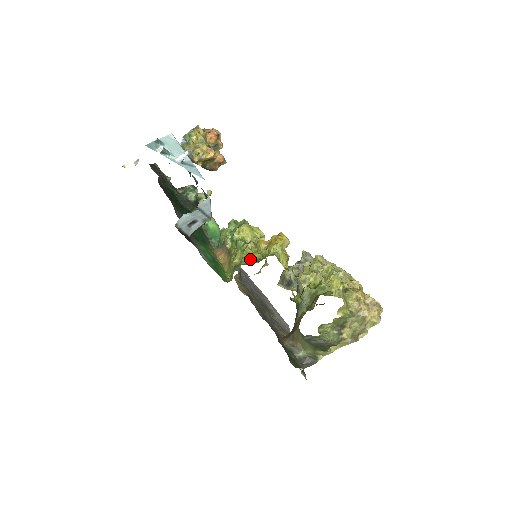
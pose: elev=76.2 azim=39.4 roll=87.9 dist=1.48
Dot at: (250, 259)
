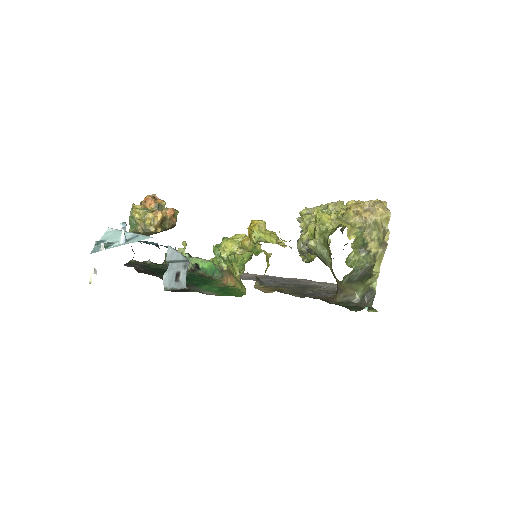
Dot at: (244, 262)
